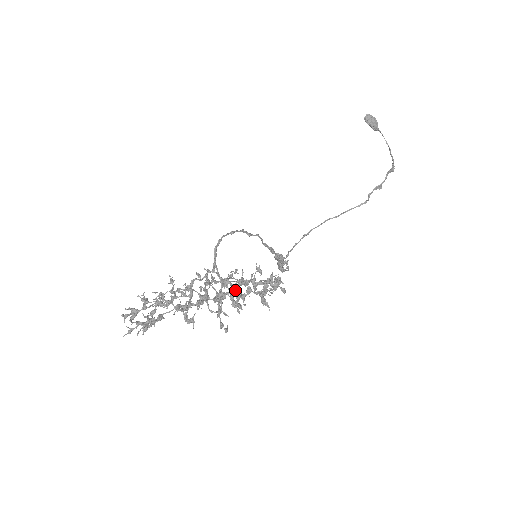
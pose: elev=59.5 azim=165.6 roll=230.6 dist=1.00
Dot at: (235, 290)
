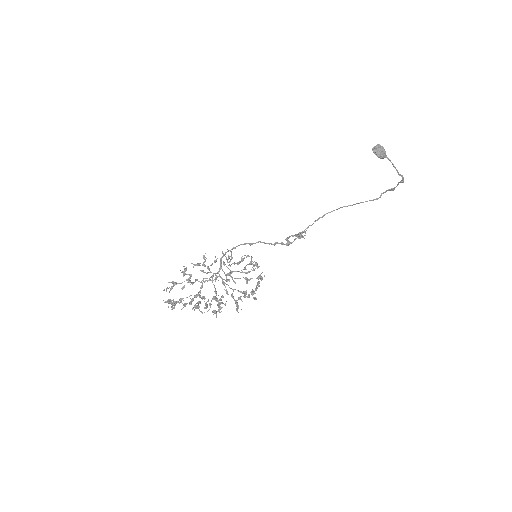
Dot at: (219, 300)
